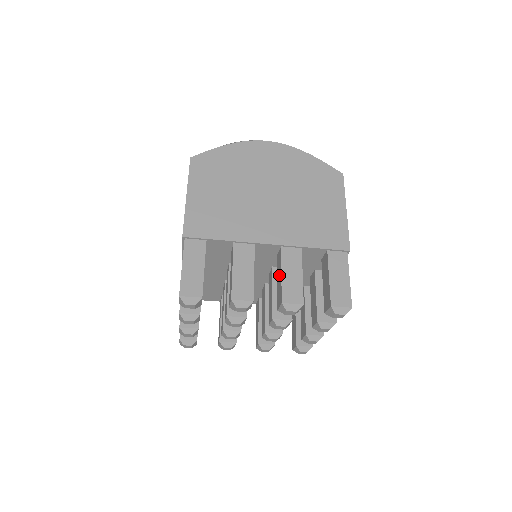
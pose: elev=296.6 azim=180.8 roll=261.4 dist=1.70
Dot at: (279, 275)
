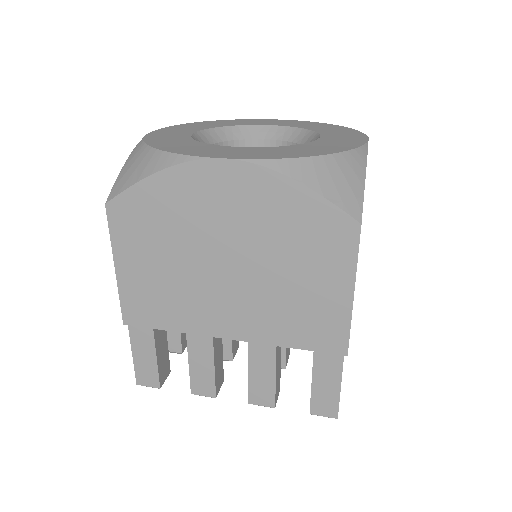
Dot at: occluded
